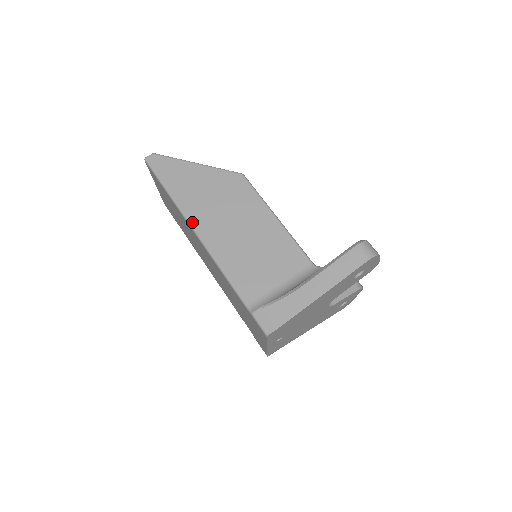
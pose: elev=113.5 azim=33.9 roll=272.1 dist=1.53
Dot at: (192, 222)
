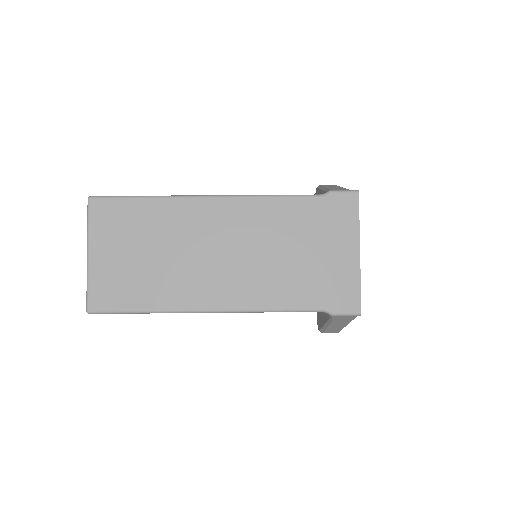
Dot at: (200, 195)
